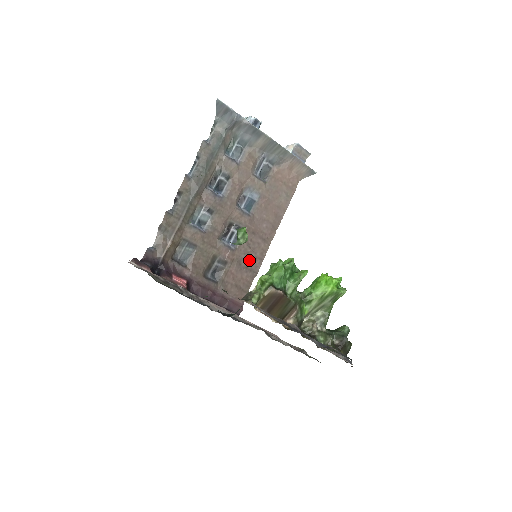
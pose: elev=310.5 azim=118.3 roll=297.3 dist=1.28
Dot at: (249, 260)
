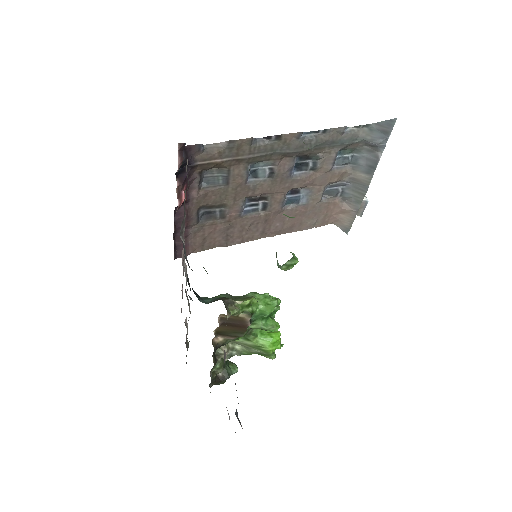
Dot at: (237, 233)
